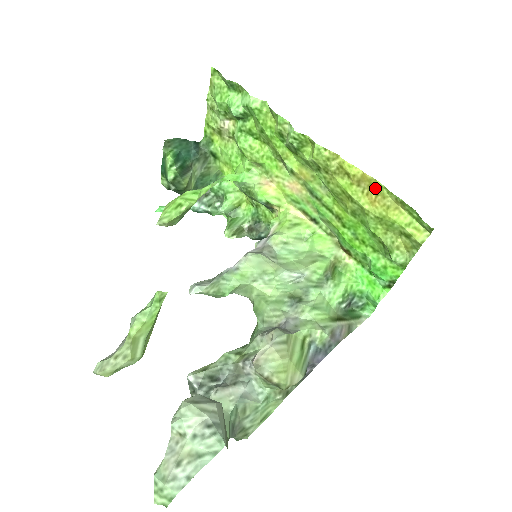
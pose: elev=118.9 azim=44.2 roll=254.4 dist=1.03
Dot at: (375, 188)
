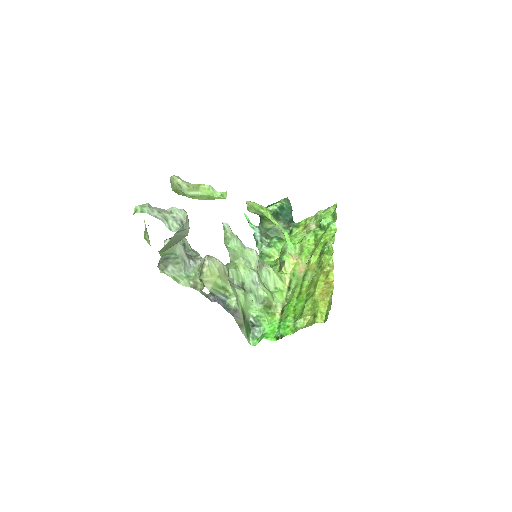
Dot at: (329, 290)
